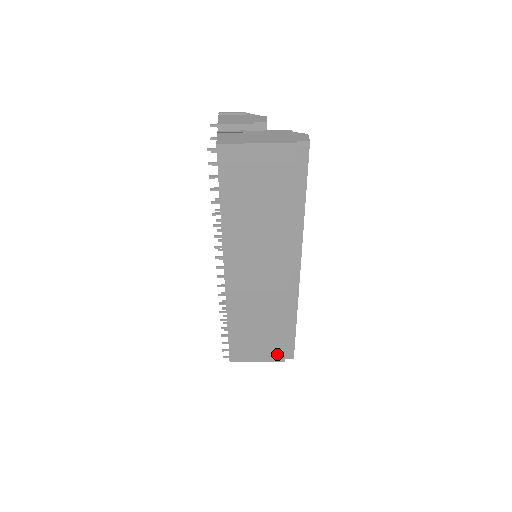
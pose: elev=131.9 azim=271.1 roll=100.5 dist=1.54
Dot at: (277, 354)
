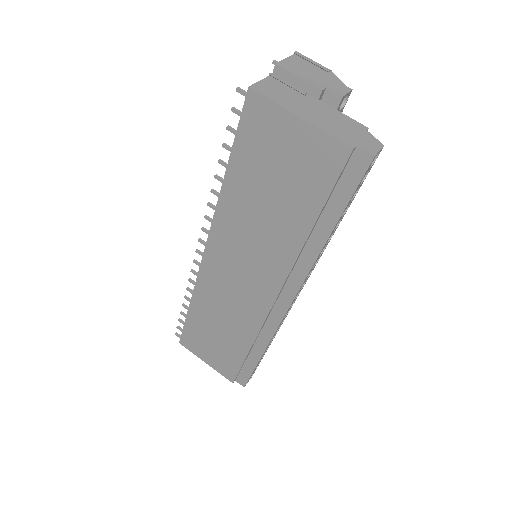
Dot at: (228, 371)
